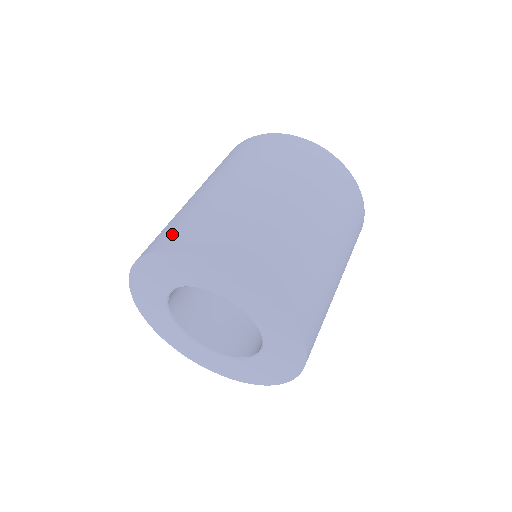
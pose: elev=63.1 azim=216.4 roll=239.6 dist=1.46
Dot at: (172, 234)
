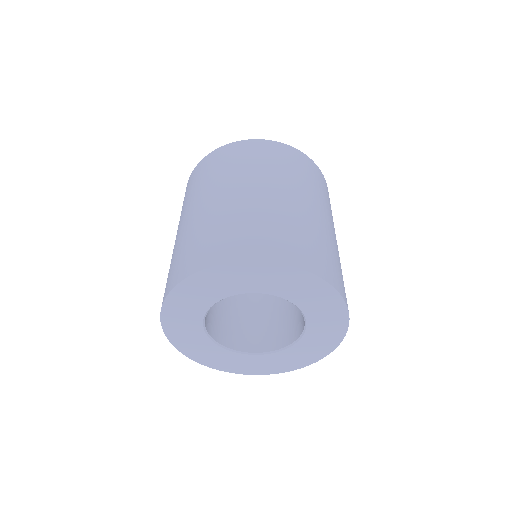
Dot at: (168, 282)
